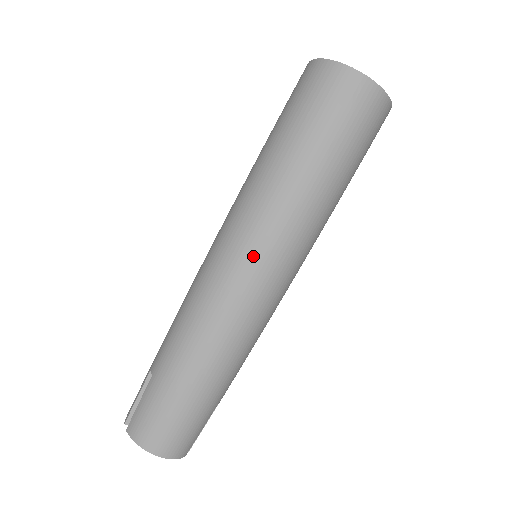
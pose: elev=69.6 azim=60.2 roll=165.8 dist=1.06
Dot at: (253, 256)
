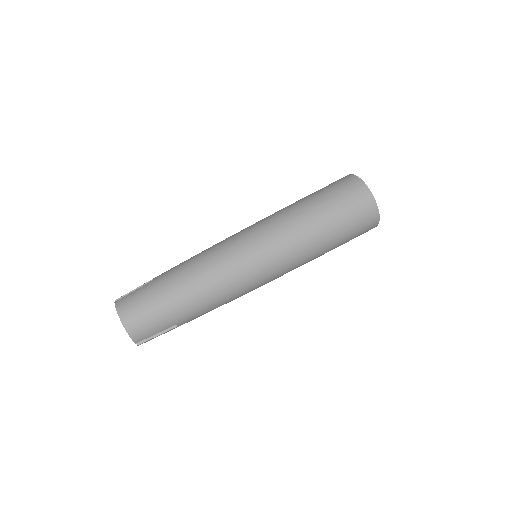
Dot at: (256, 245)
